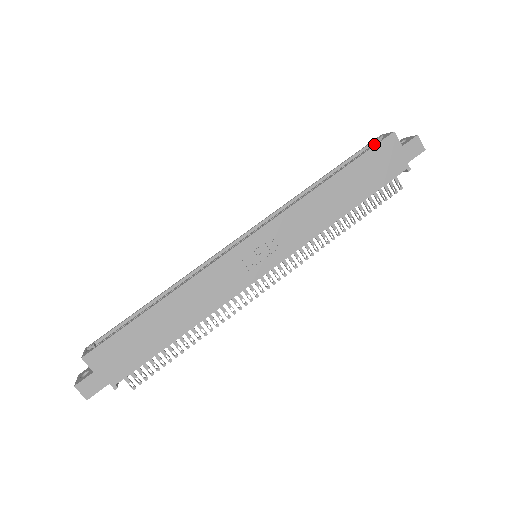
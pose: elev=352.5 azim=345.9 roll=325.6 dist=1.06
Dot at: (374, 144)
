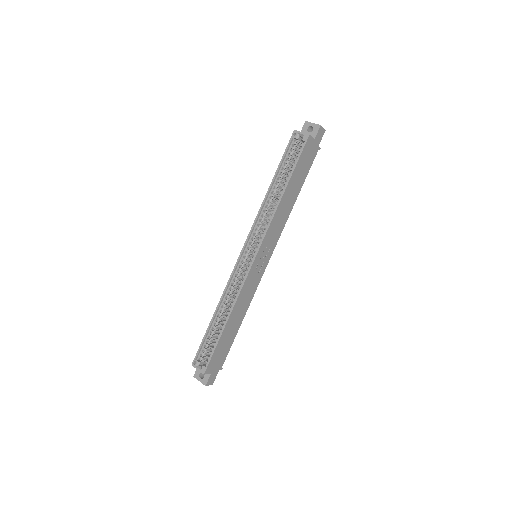
Dot at: (294, 142)
